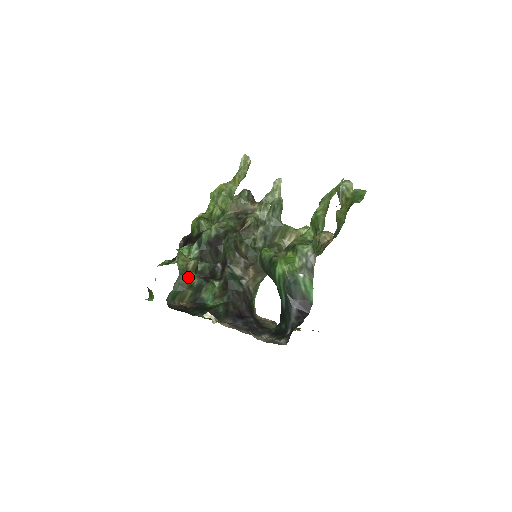
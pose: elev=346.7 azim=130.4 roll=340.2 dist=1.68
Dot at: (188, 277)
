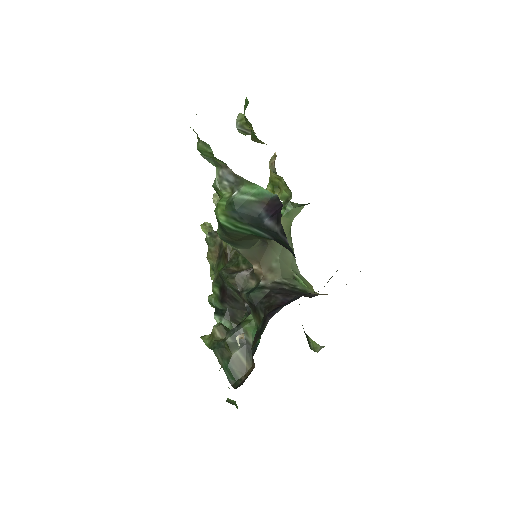
Dot at: (222, 344)
